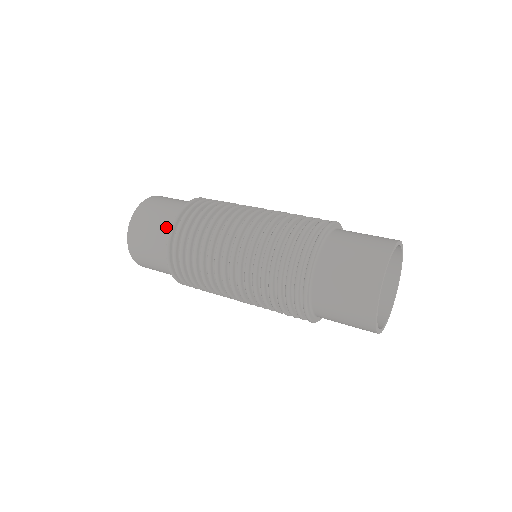
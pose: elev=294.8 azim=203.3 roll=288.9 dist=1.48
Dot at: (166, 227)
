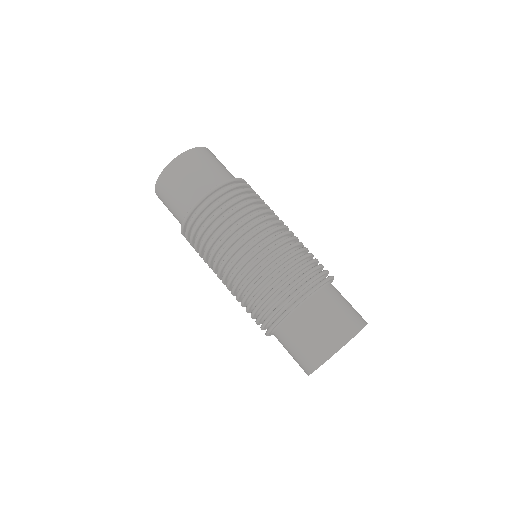
Dot at: (187, 203)
